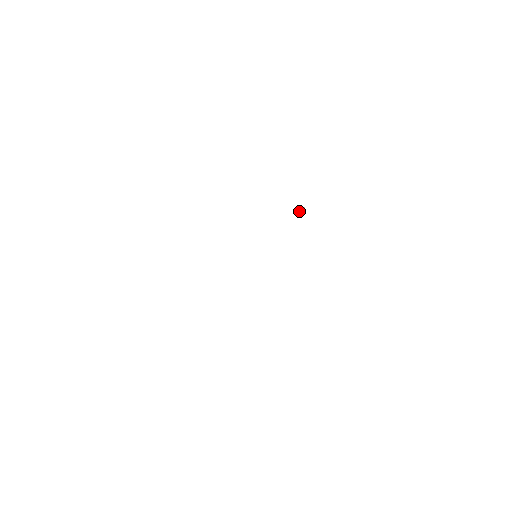
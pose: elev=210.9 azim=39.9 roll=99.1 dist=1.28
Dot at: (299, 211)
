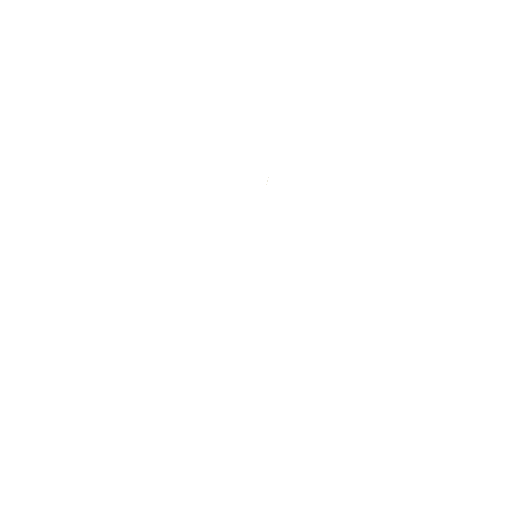
Dot at: occluded
